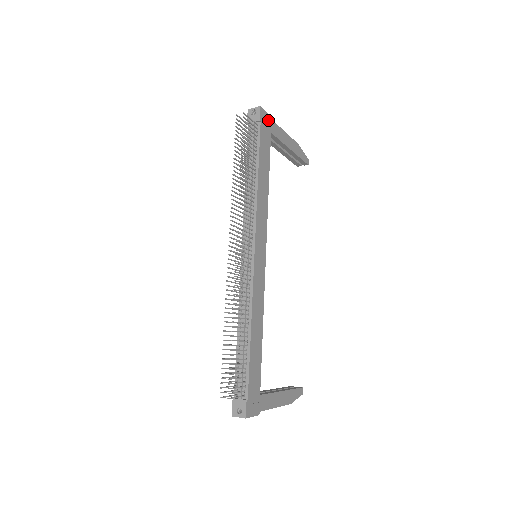
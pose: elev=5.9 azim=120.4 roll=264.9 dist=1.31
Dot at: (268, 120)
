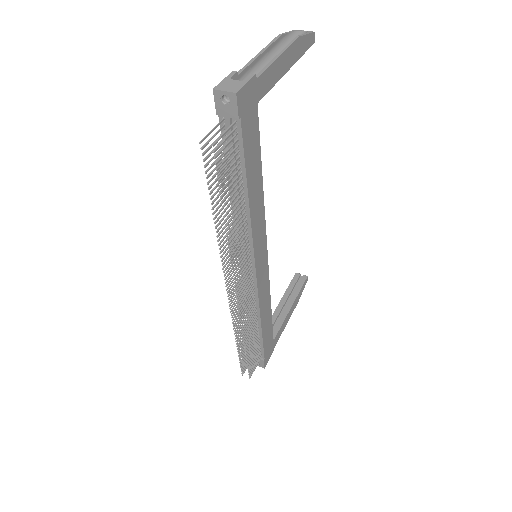
Dot at: (251, 91)
